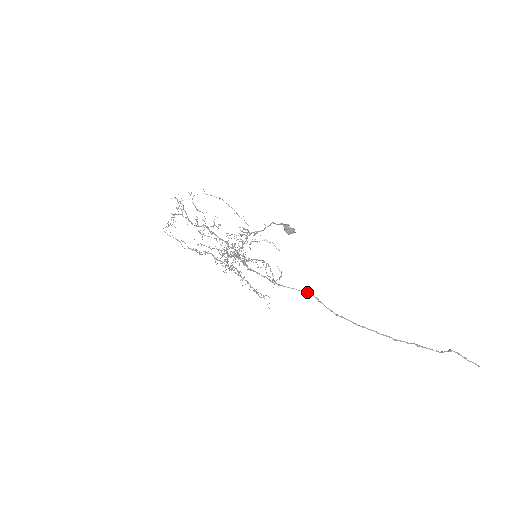
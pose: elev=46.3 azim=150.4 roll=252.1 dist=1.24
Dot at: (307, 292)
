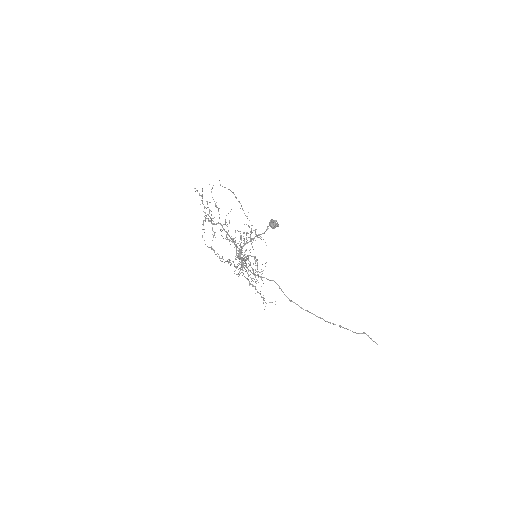
Dot at: occluded
